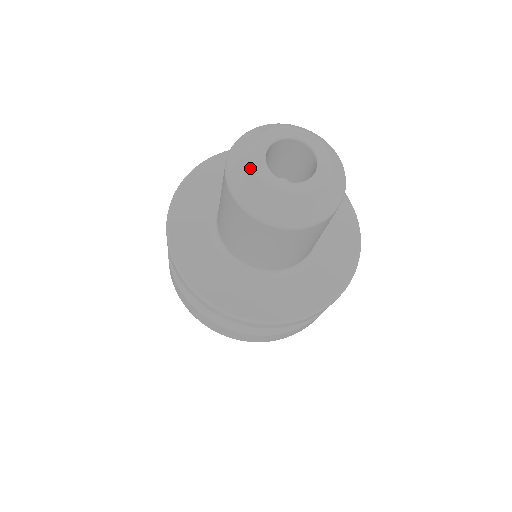
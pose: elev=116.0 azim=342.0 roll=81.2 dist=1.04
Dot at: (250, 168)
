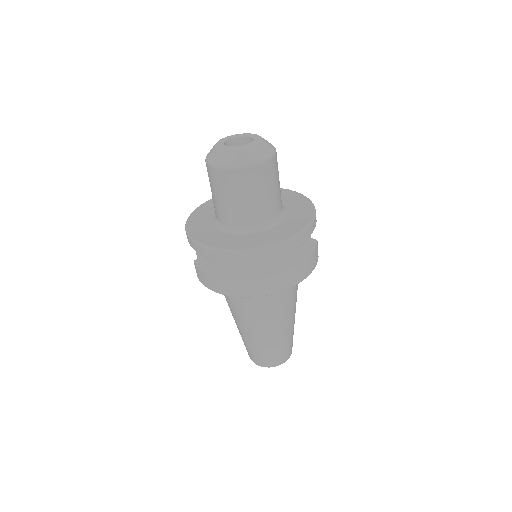
Dot at: (220, 150)
